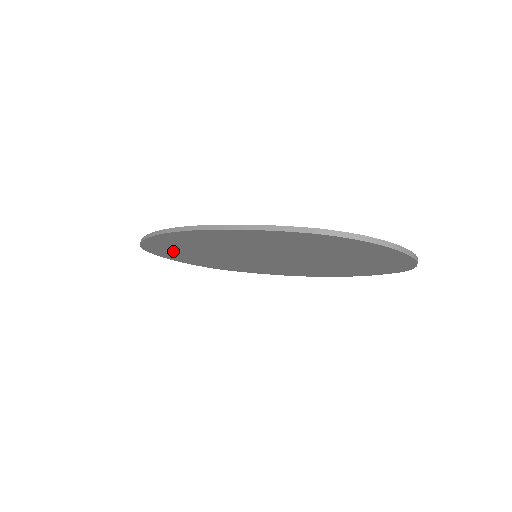
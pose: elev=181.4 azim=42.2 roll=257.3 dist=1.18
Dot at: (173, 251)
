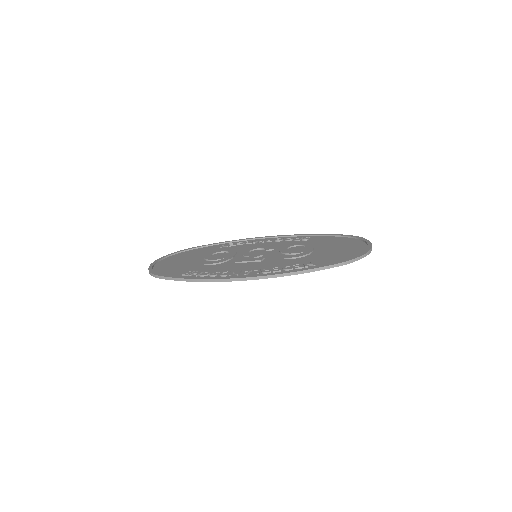
Dot at: occluded
